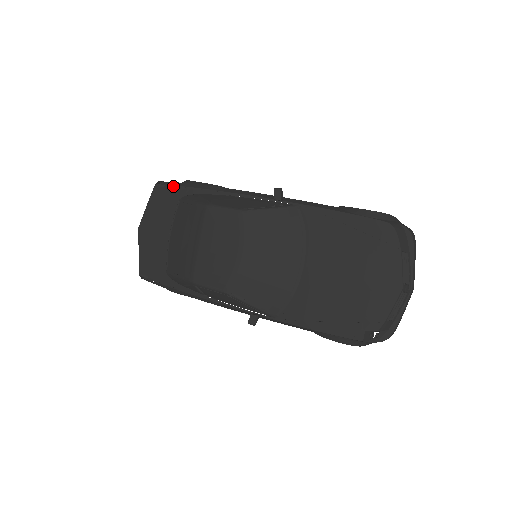
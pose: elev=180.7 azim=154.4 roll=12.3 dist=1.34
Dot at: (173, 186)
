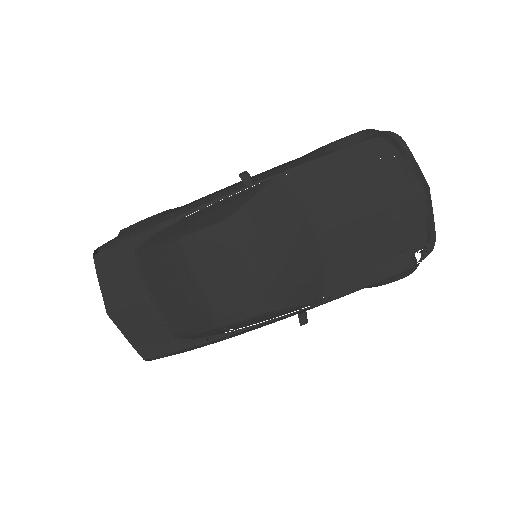
Dot at: (117, 245)
